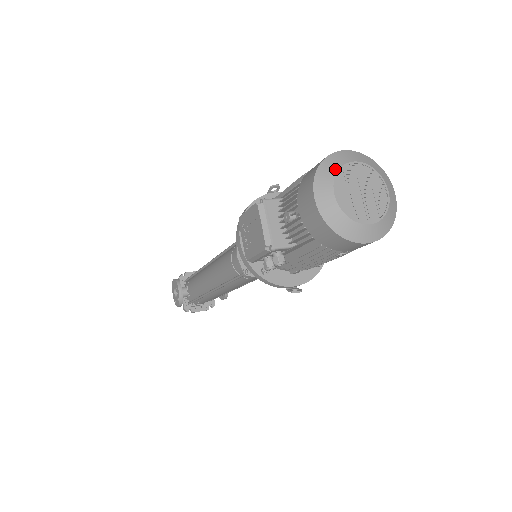
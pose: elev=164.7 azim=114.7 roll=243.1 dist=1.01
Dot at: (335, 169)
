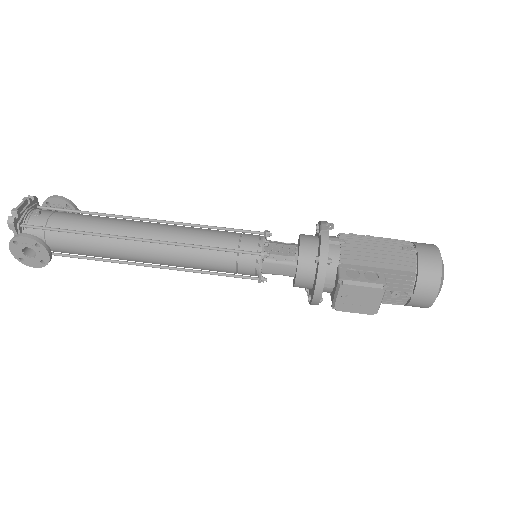
Dot at: occluded
